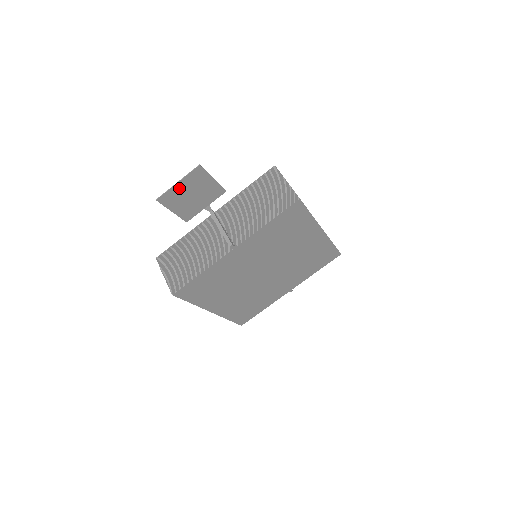
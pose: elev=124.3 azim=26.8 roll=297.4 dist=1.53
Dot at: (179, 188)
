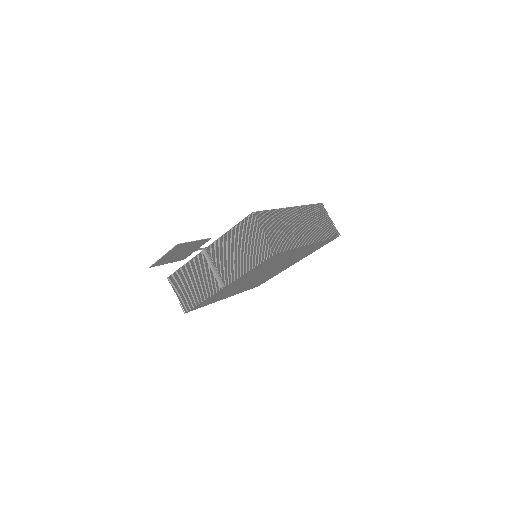
Dot at: (166, 256)
